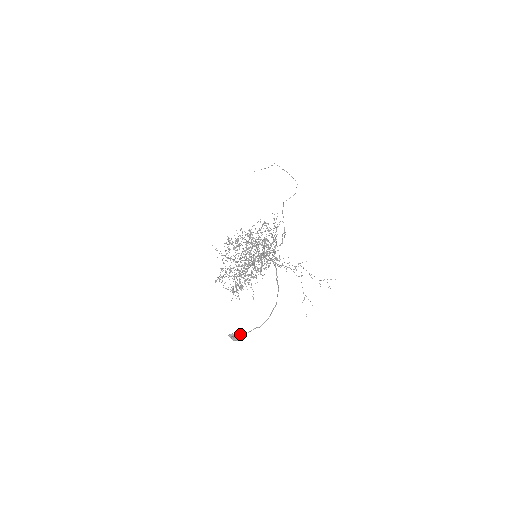
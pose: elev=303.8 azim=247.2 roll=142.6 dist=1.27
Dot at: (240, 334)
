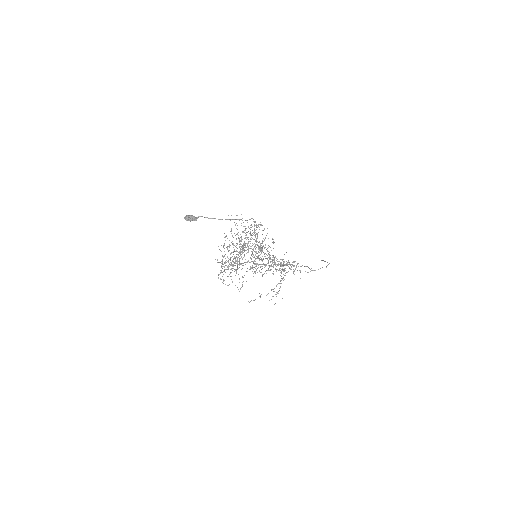
Dot at: (192, 215)
